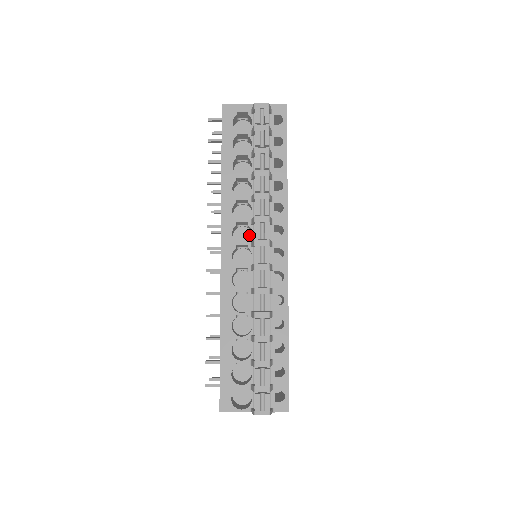
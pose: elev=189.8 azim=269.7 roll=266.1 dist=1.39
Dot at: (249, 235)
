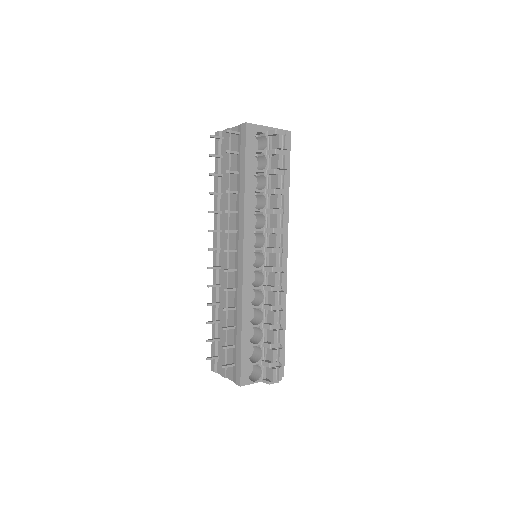
Dot at: (254, 239)
